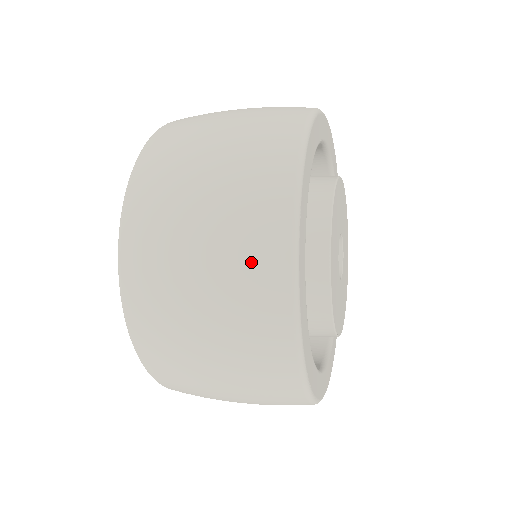
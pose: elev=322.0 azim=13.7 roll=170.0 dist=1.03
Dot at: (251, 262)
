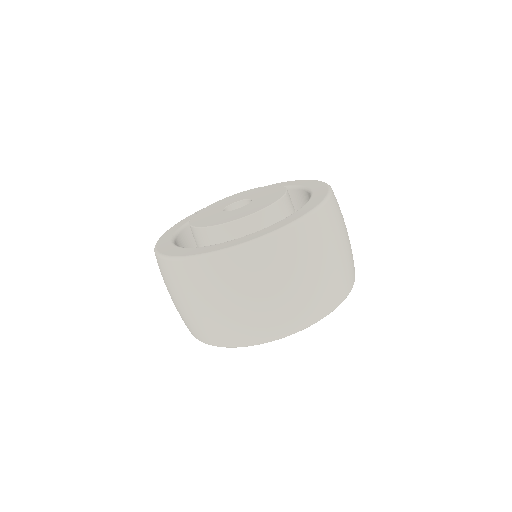
Dot at: (206, 331)
